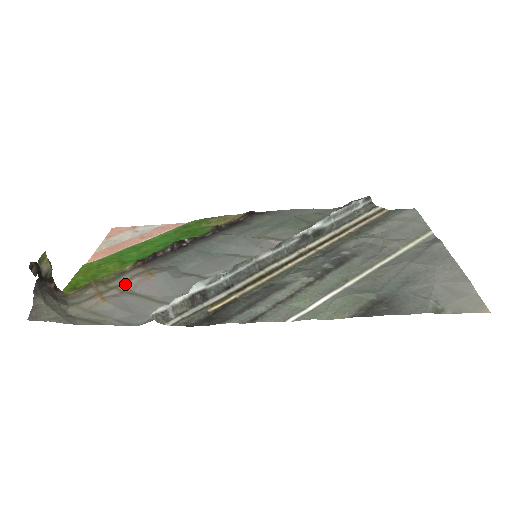
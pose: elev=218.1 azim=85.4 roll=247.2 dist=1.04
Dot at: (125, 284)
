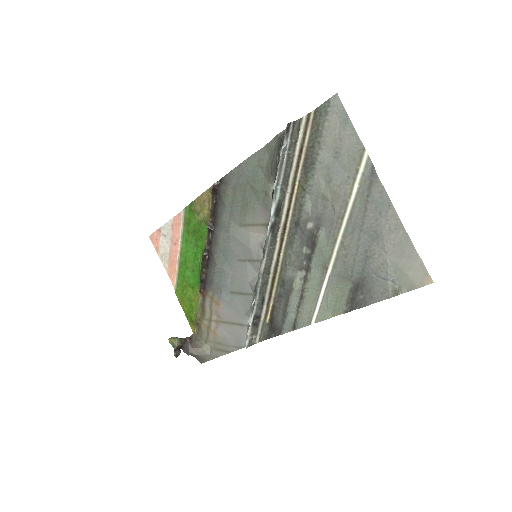
Dot at: (212, 315)
